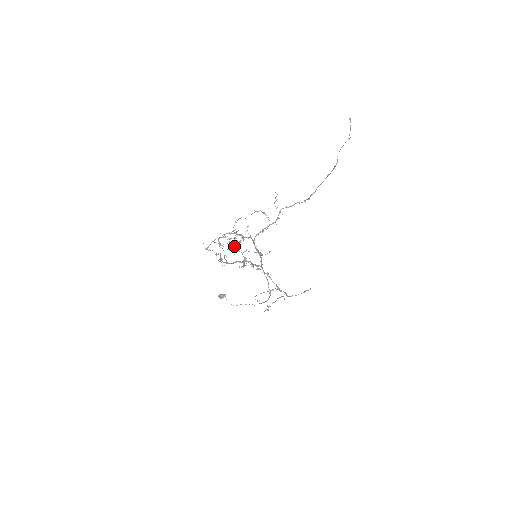
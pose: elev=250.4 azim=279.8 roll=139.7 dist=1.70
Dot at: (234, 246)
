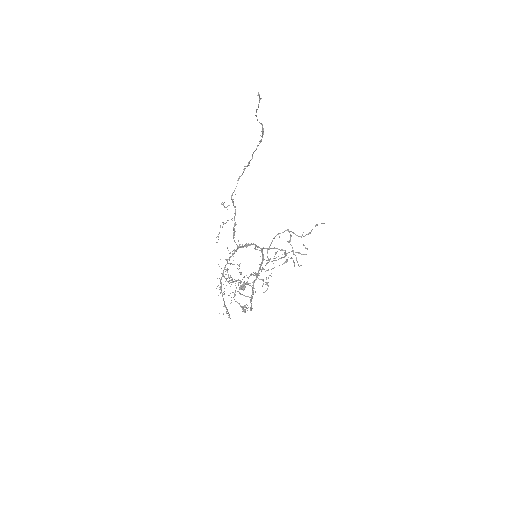
Dot at: (241, 282)
